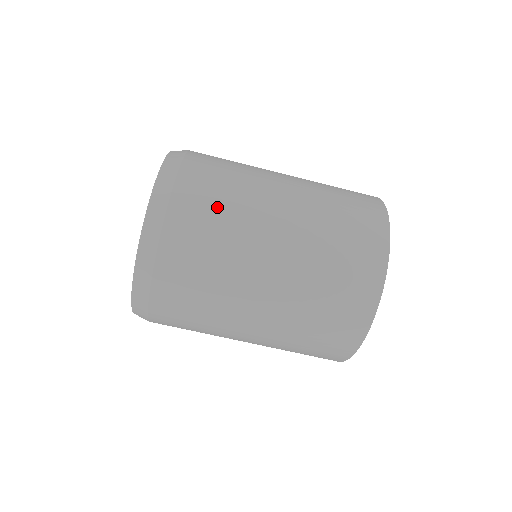
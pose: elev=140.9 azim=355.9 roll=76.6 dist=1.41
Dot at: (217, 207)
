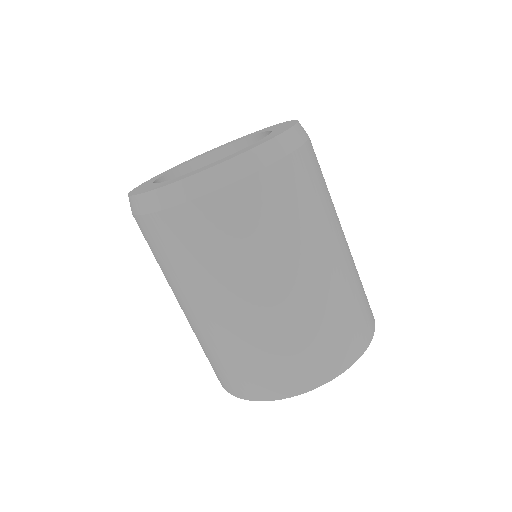
Dot at: (316, 193)
